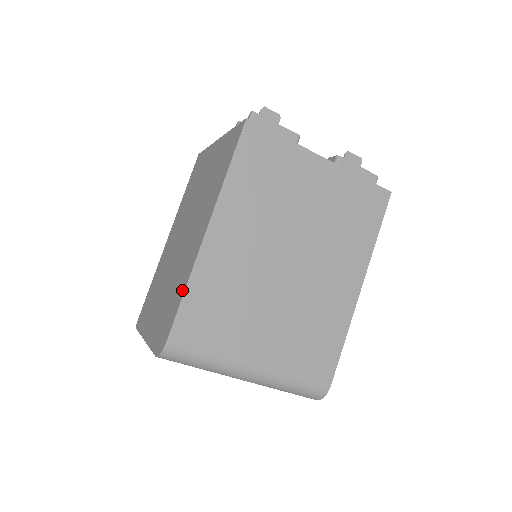
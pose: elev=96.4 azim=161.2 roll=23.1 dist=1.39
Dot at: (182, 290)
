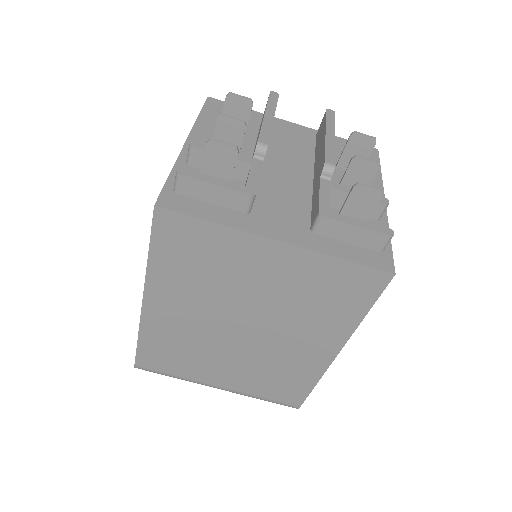
Dot at: occluded
